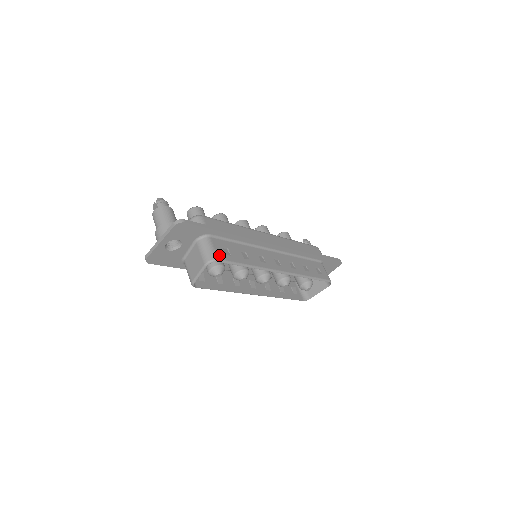
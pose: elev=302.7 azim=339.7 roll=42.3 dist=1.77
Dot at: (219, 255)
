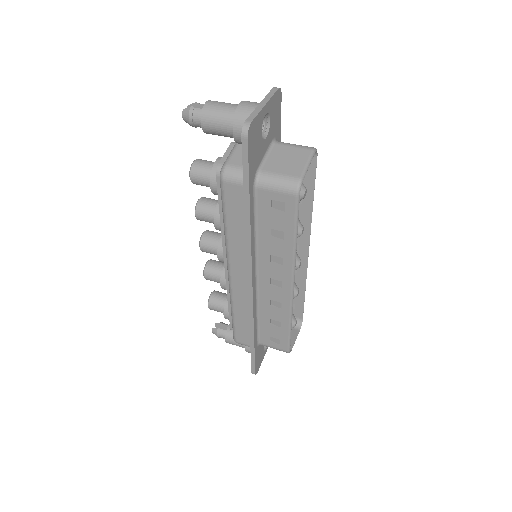
Dot at: occluded
